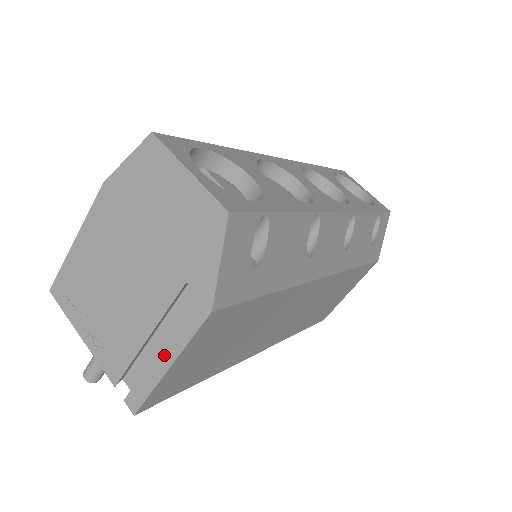
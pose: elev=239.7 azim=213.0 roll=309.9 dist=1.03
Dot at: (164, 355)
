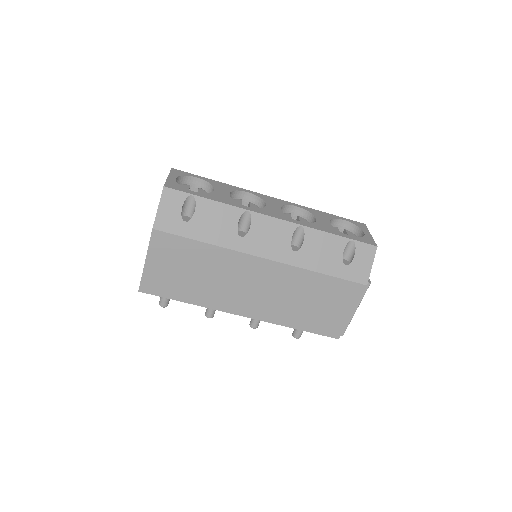
Dot at: occluded
